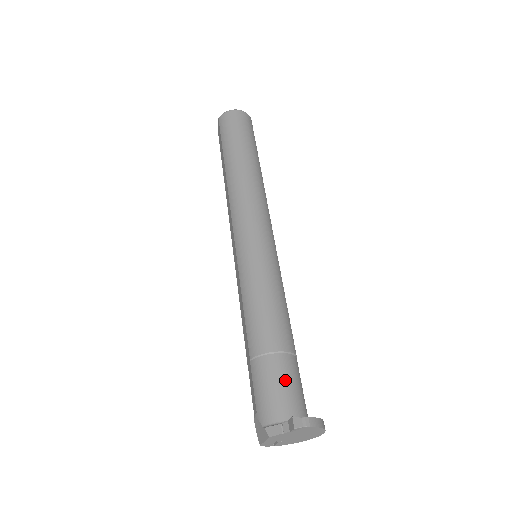
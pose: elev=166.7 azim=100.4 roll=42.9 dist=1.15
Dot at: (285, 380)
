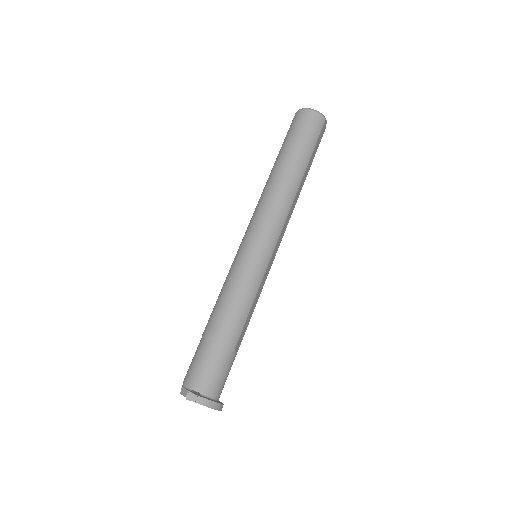
Dot at: (210, 363)
